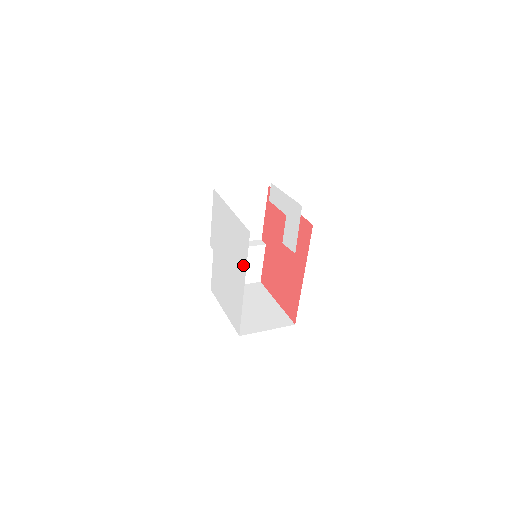
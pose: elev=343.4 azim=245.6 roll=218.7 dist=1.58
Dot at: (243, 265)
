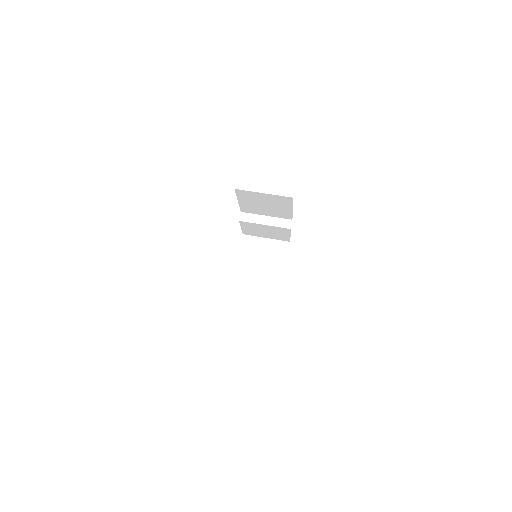
Dot at: occluded
